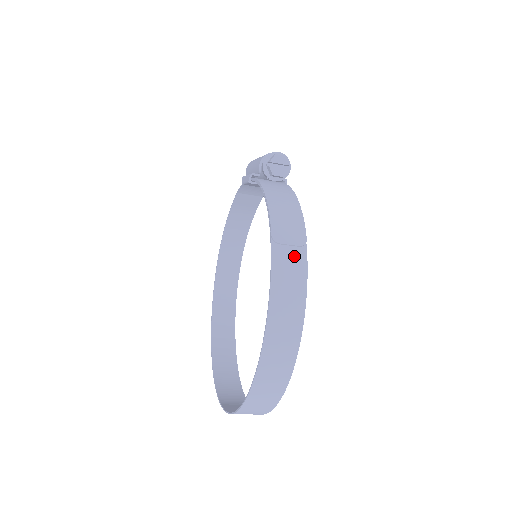
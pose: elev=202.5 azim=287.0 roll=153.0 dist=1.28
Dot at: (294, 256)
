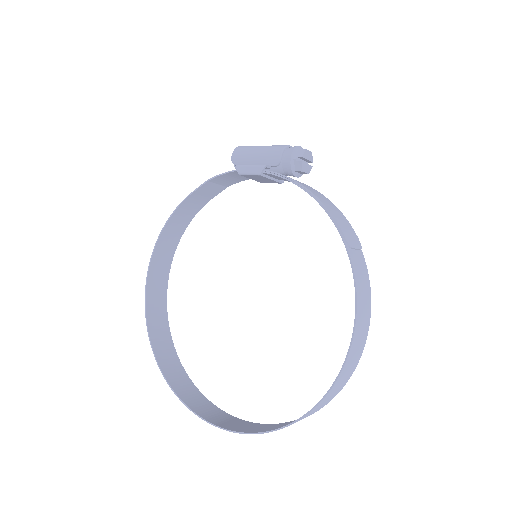
Dot at: (360, 260)
